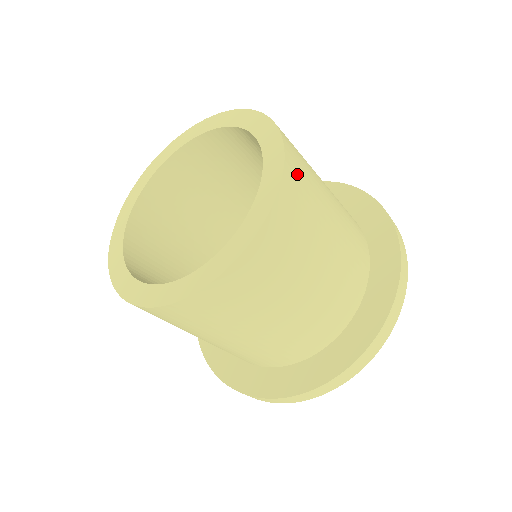
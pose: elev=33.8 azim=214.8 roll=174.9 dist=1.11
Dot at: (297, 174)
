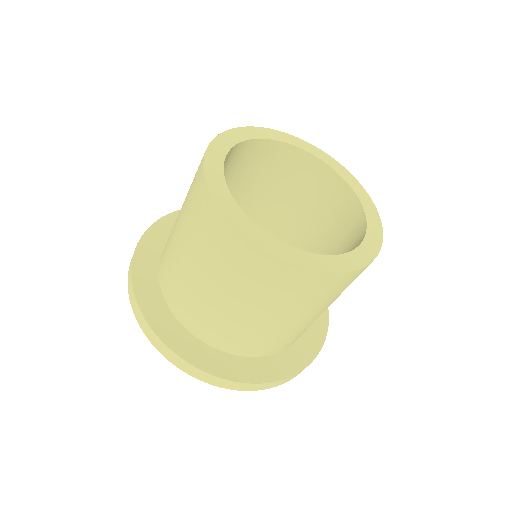
Dot at: occluded
